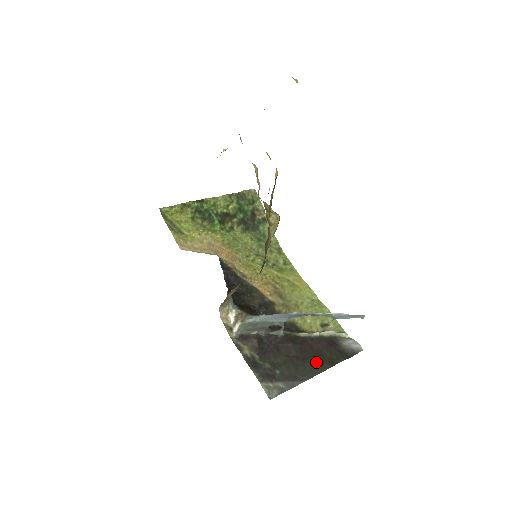
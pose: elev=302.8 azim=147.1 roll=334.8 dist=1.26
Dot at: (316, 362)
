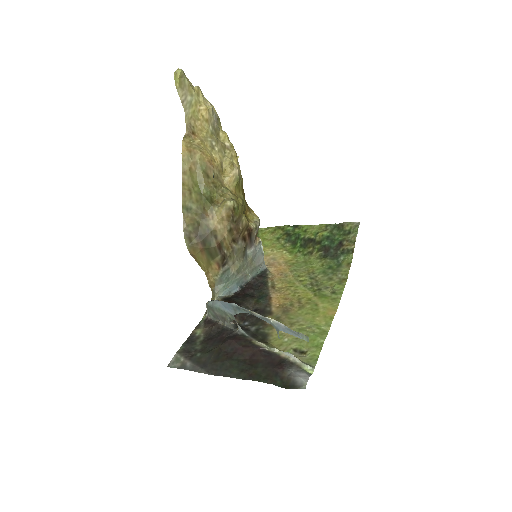
Dot at: (238, 367)
